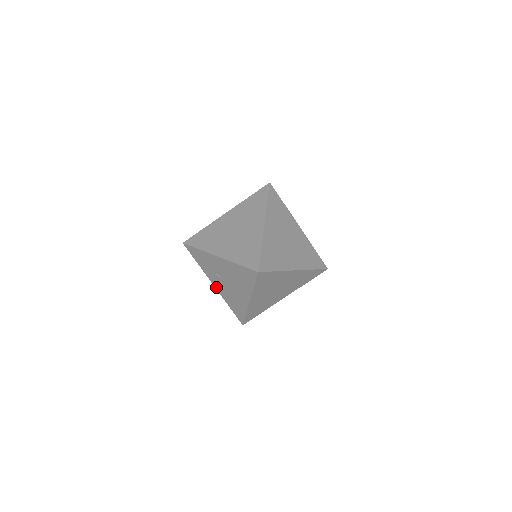
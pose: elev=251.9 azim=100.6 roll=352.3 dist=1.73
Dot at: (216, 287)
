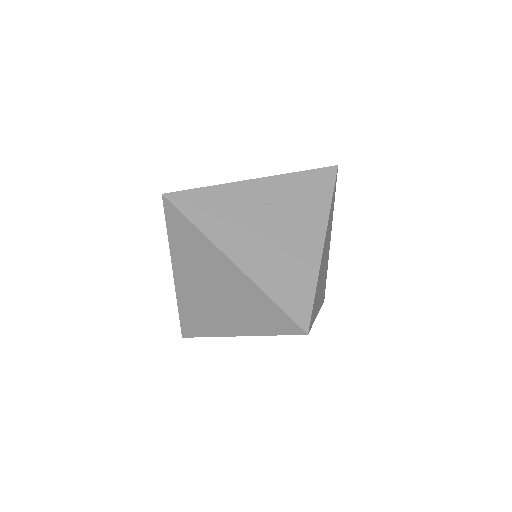
Dot at: occluded
